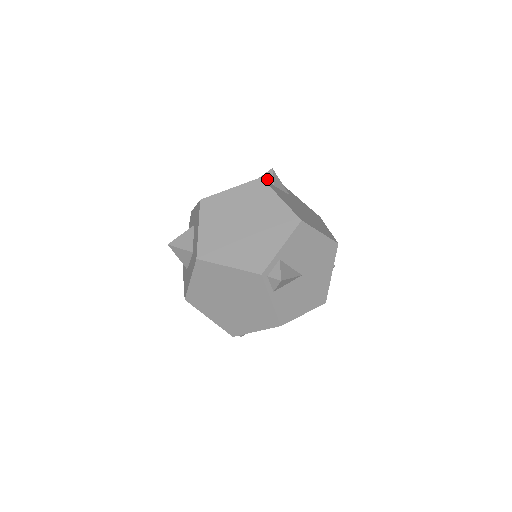
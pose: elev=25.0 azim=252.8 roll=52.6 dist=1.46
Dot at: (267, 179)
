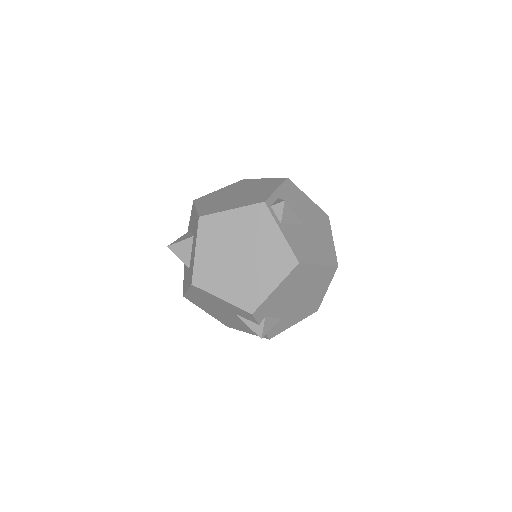
Dot at: occluded
